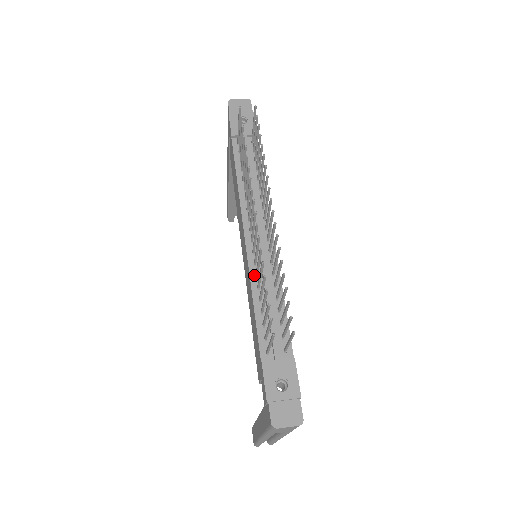
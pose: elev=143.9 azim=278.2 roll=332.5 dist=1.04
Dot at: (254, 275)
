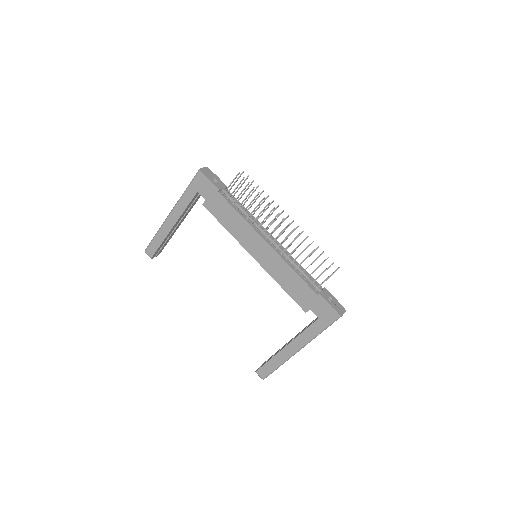
Dot at: (285, 259)
